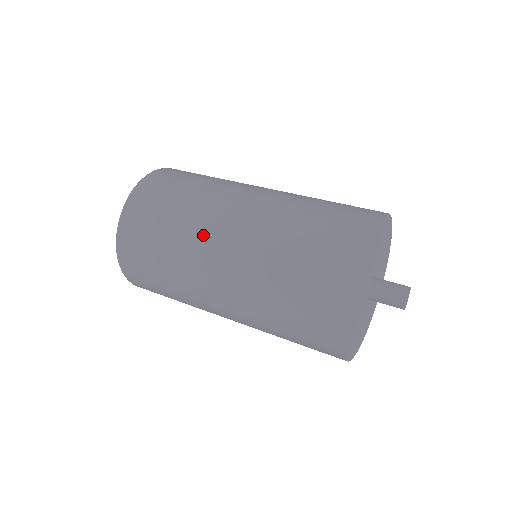
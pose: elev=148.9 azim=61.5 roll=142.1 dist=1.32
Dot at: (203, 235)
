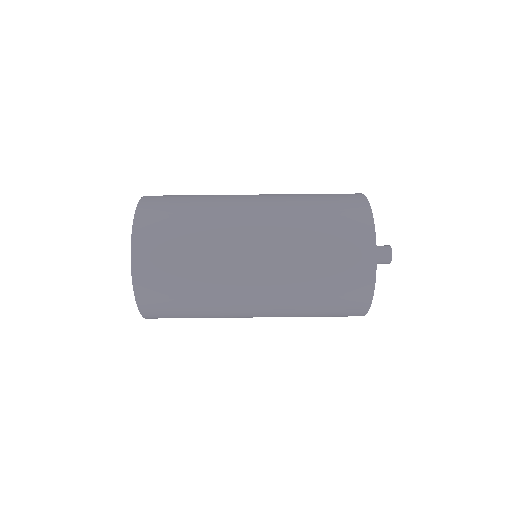
Dot at: occluded
